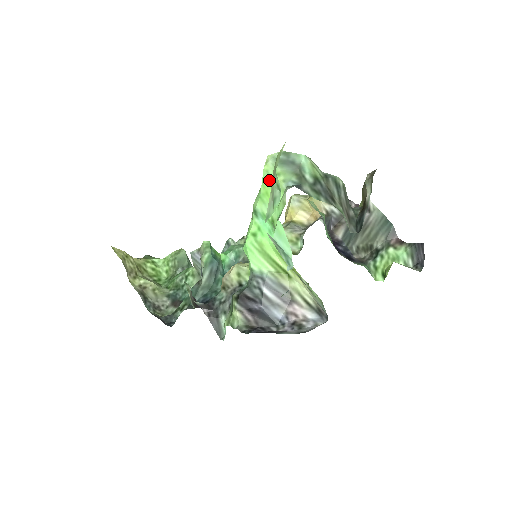
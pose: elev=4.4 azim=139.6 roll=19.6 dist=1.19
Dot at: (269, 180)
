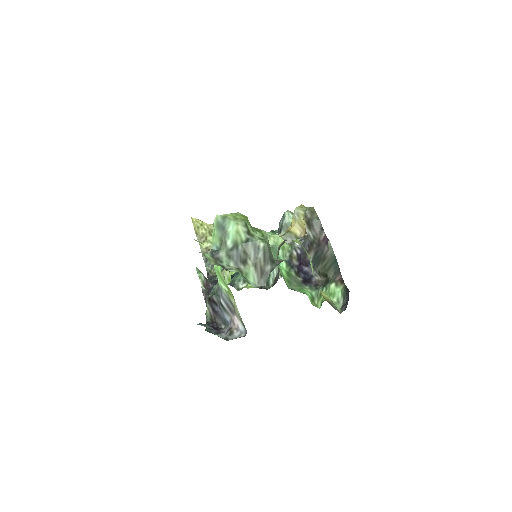
Dot at: (212, 236)
